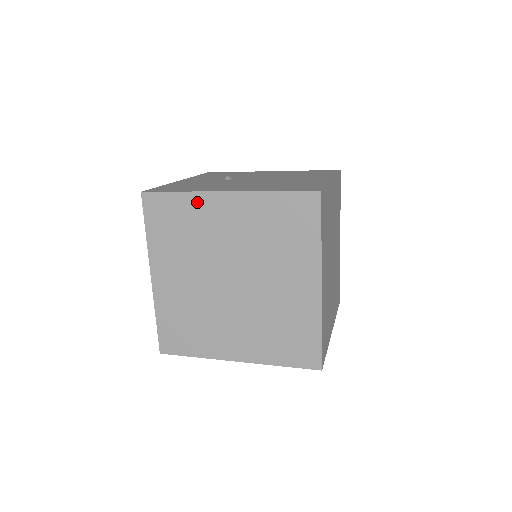
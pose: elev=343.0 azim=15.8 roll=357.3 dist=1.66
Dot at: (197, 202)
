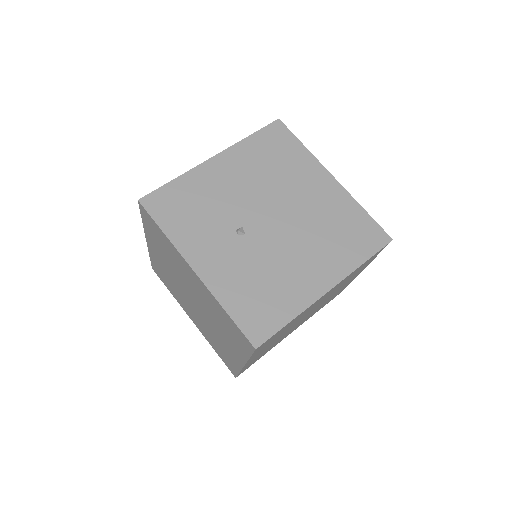
Dot at: occluded
